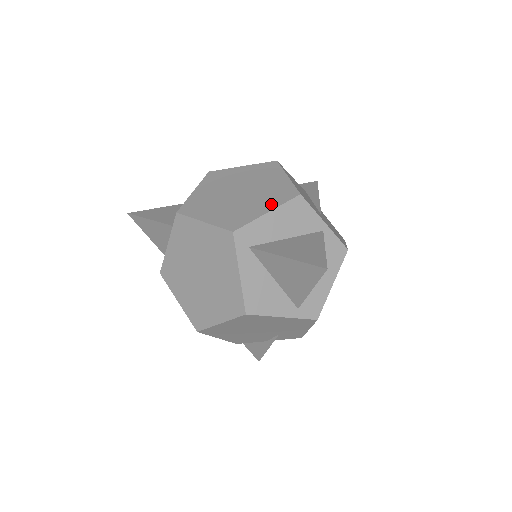
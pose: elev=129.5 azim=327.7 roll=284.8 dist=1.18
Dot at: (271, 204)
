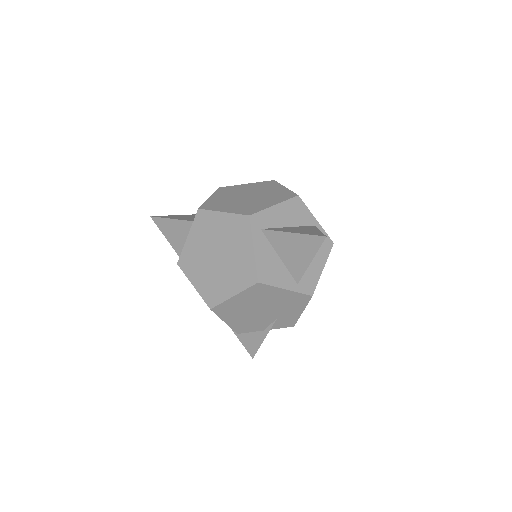
Dot at: (276, 201)
